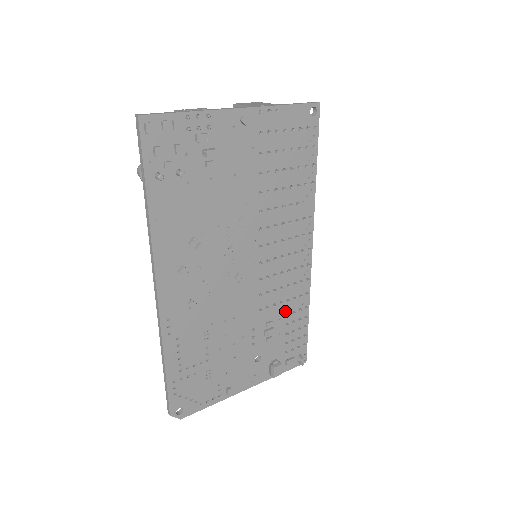
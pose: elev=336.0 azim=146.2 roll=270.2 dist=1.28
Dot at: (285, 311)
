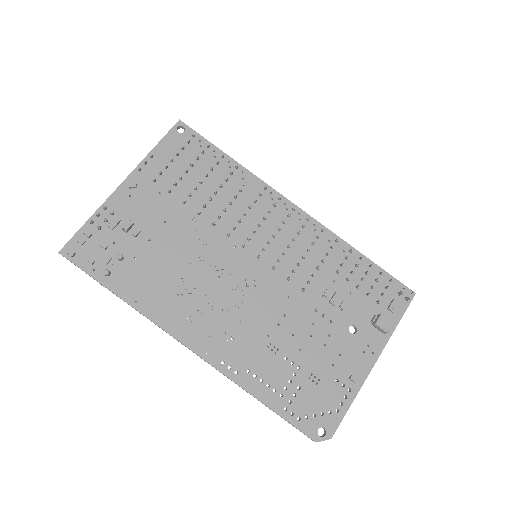
Dot at: (332, 271)
